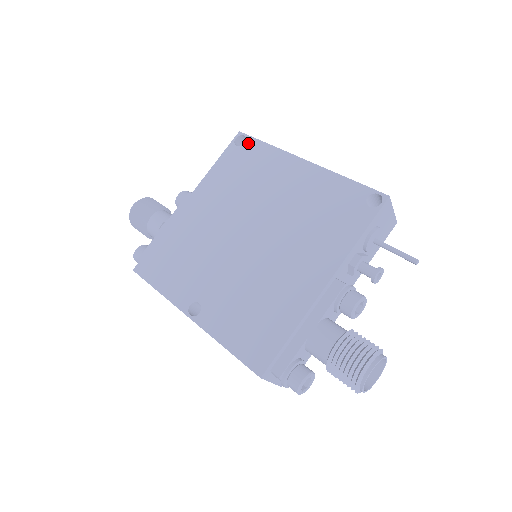
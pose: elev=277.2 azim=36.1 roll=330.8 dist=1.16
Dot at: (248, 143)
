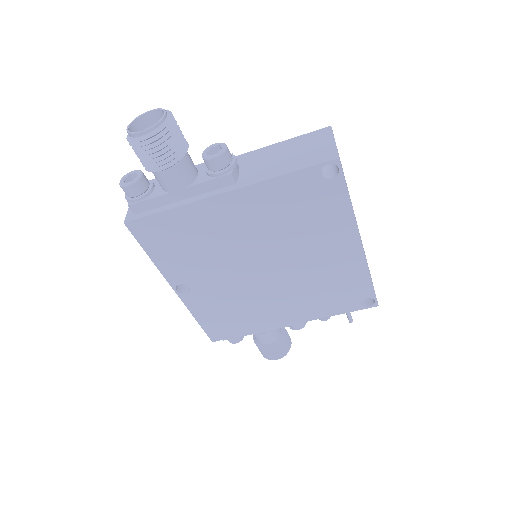
Dot at: (335, 183)
